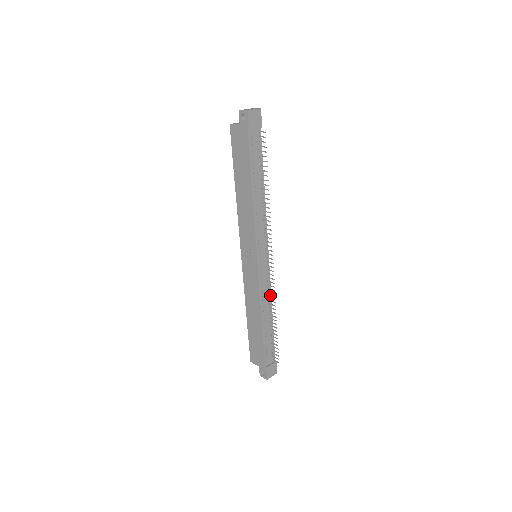
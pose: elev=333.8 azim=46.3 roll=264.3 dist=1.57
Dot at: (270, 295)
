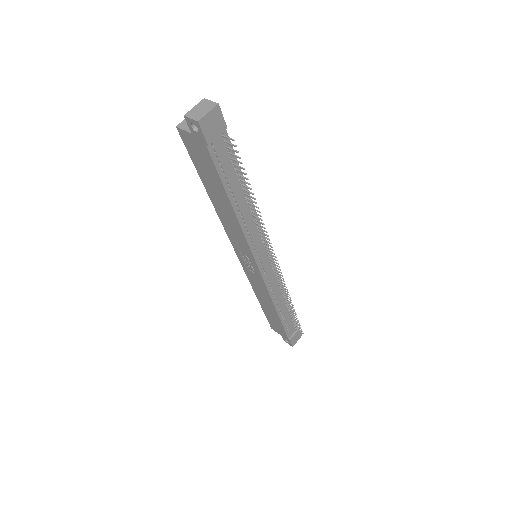
Dot at: (281, 285)
